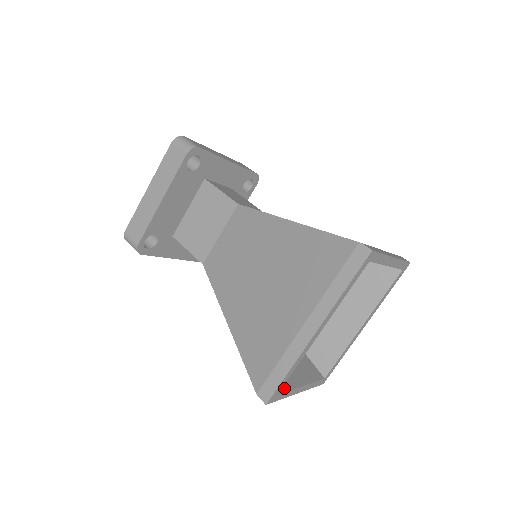
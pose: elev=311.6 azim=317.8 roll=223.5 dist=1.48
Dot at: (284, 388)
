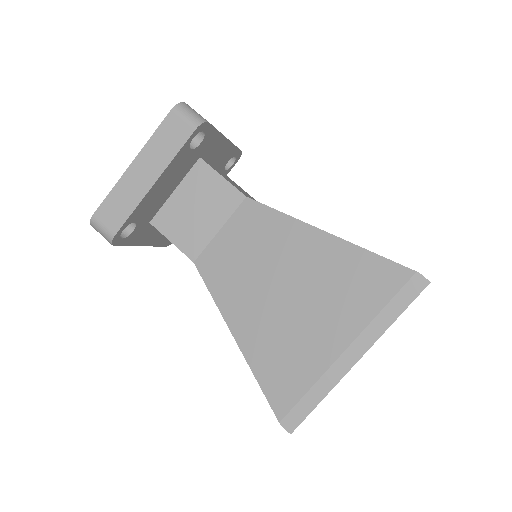
Dot at: occluded
